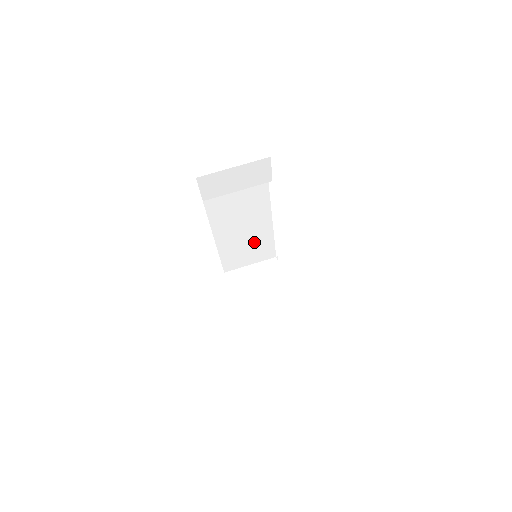
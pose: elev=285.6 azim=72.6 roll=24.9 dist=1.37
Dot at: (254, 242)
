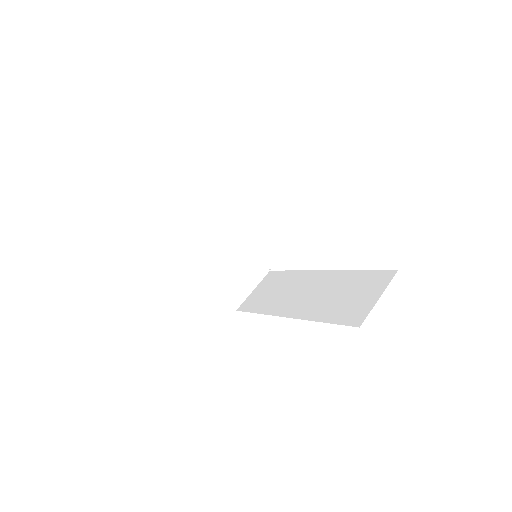
Dot at: occluded
